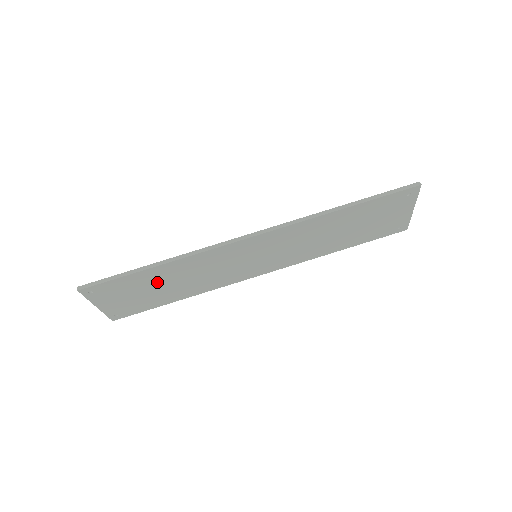
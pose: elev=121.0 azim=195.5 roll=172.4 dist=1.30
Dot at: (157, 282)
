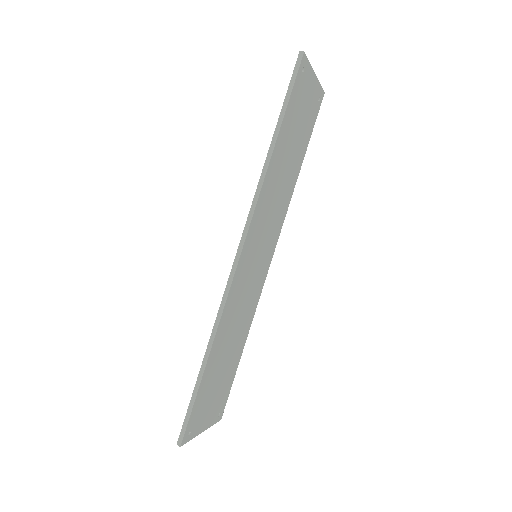
Dot at: (219, 365)
